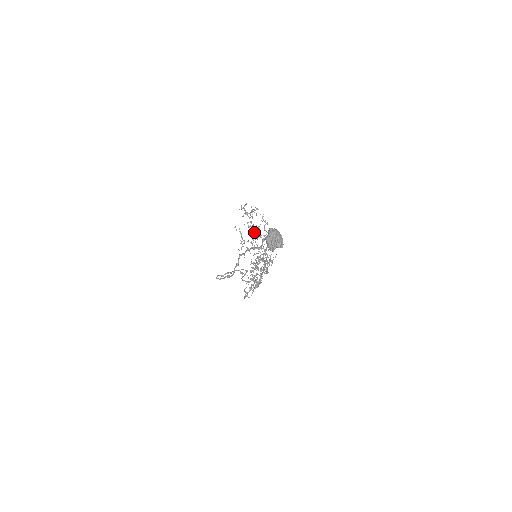
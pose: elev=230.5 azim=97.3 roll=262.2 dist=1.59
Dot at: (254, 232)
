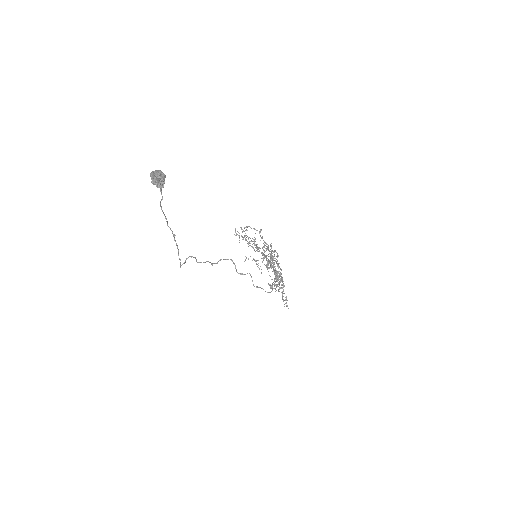
Dot at: (259, 247)
